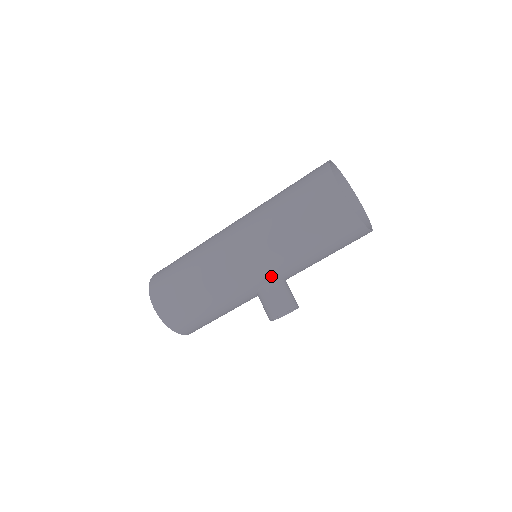
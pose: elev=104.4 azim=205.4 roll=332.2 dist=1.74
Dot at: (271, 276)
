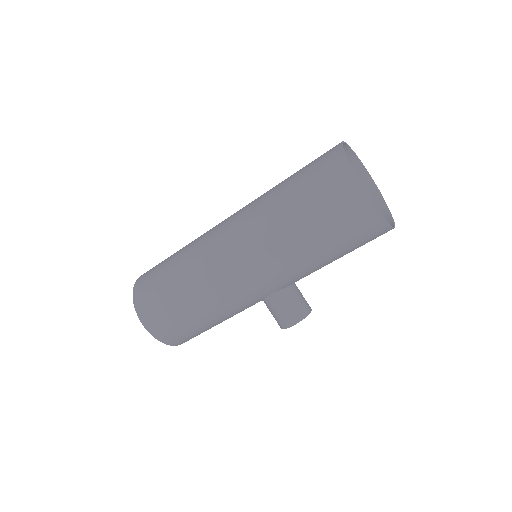
Dot at: (280, 286)
